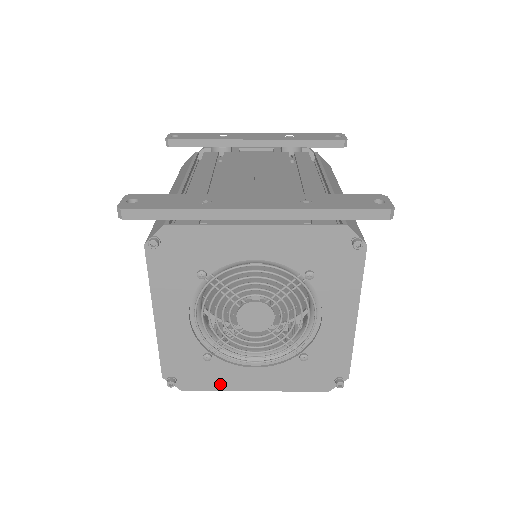
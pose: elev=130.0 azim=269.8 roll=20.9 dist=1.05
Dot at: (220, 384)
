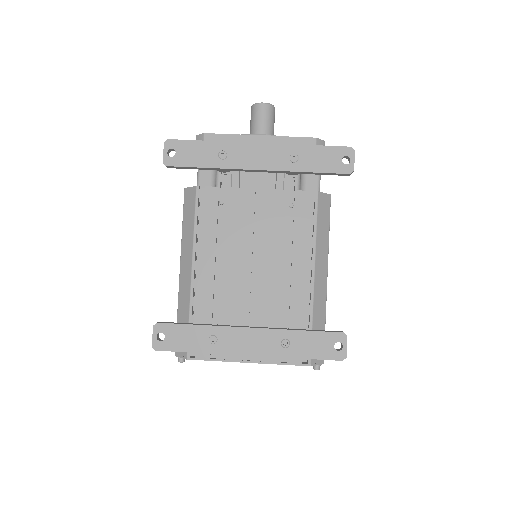
Dot at: occluded
